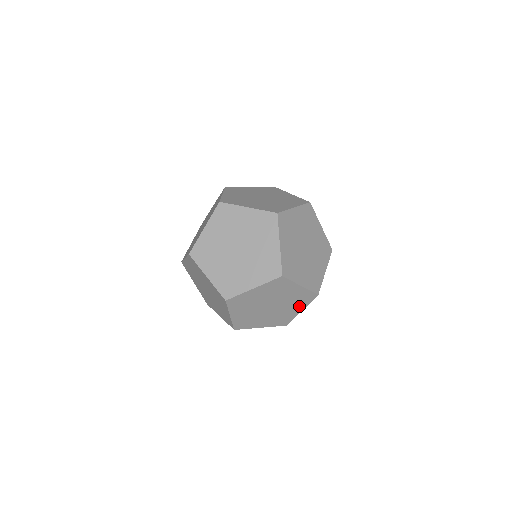
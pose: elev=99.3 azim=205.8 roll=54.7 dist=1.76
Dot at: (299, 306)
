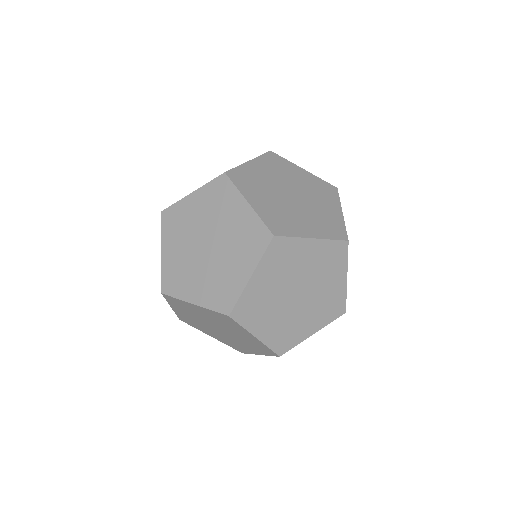
Dot at: (256, 349)
